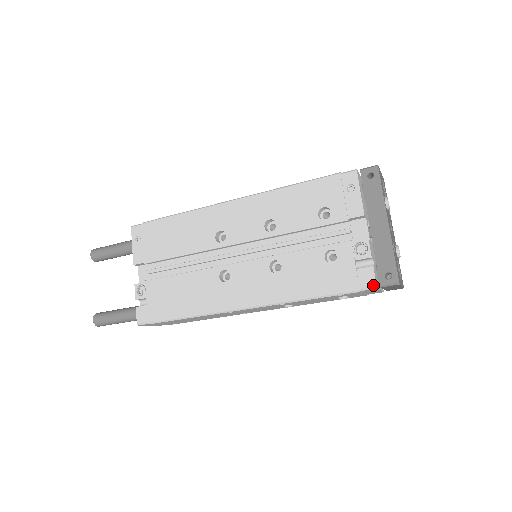
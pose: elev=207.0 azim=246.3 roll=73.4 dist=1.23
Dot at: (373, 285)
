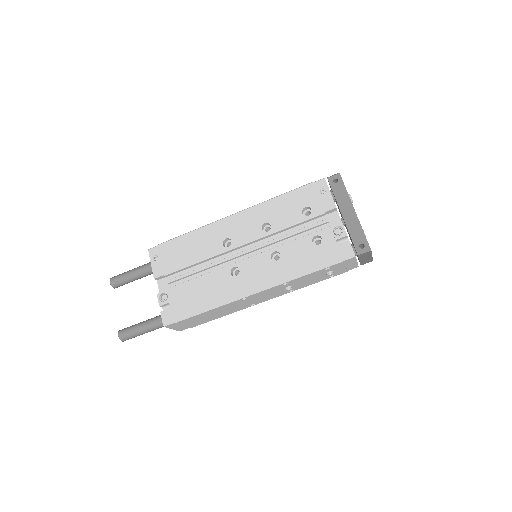
Dot at: (352, 254)
